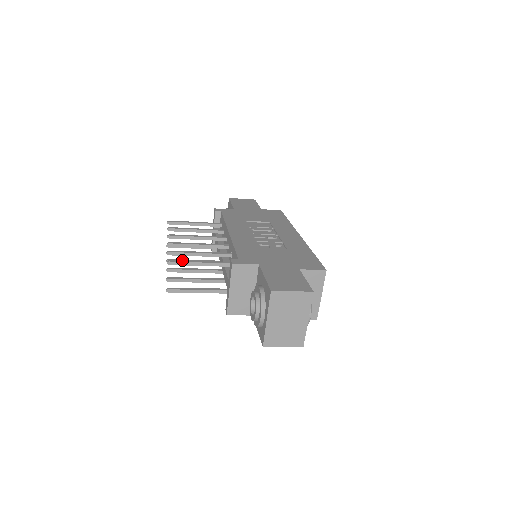
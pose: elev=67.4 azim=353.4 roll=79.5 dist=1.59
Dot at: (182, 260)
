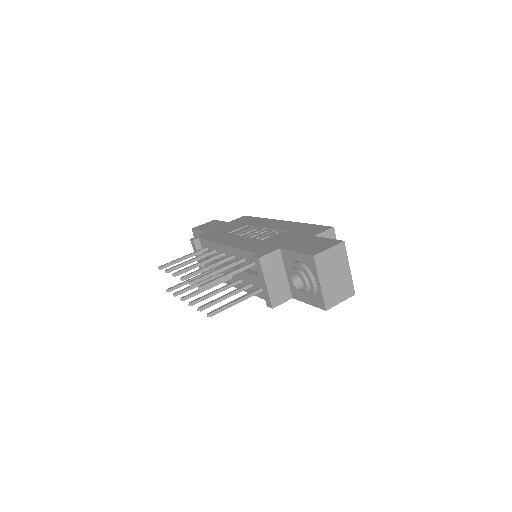
Dot at: (210, 281)
